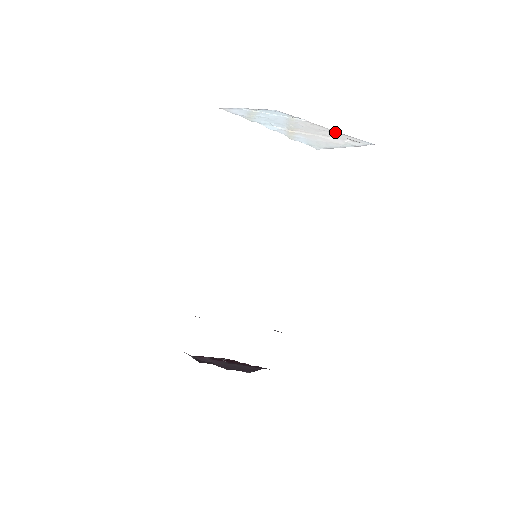
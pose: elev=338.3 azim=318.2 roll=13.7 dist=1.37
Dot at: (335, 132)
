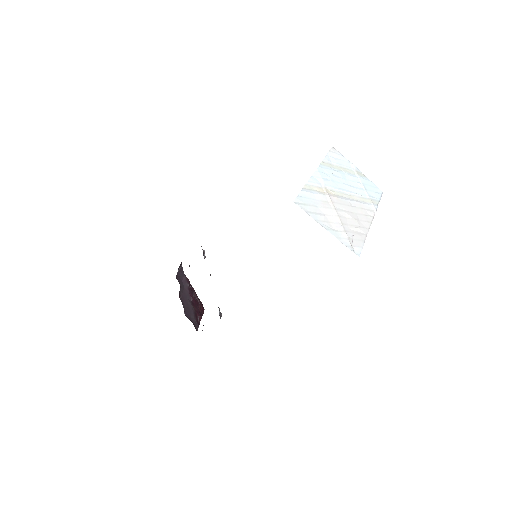
Dot at: (363, 229)
